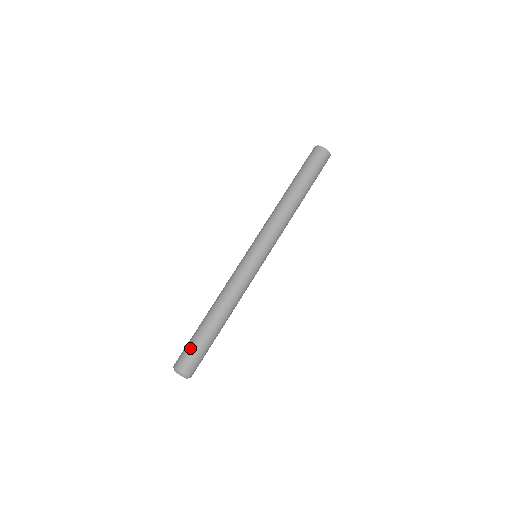
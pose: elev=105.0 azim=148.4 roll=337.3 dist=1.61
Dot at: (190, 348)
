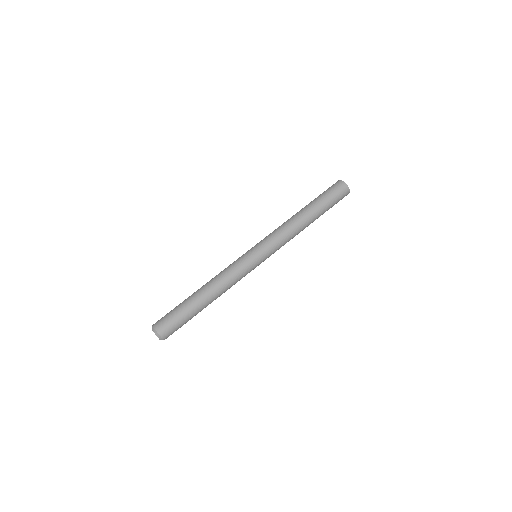
Dot at: (176, 318)
